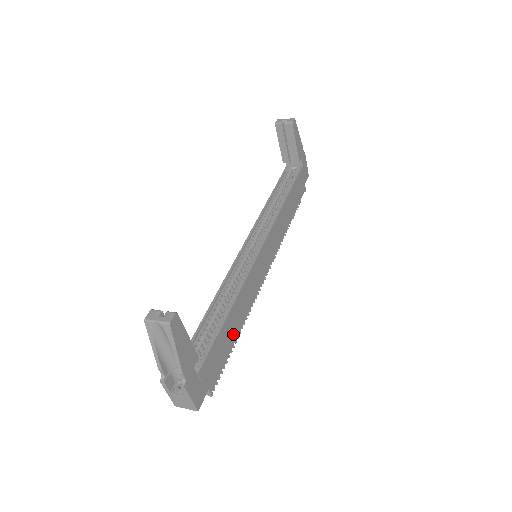
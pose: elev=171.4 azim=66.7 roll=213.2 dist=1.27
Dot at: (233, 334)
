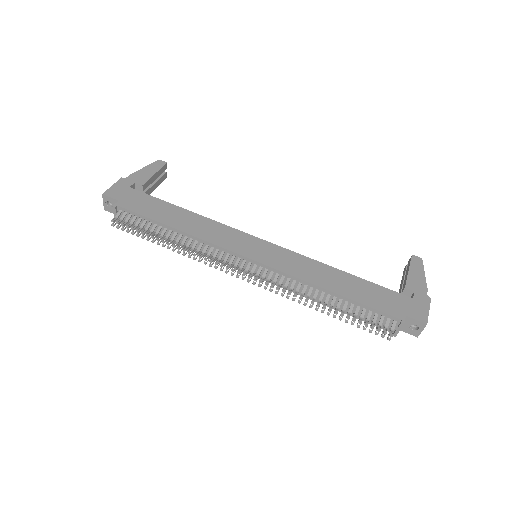
Dot at: (168, 219)
